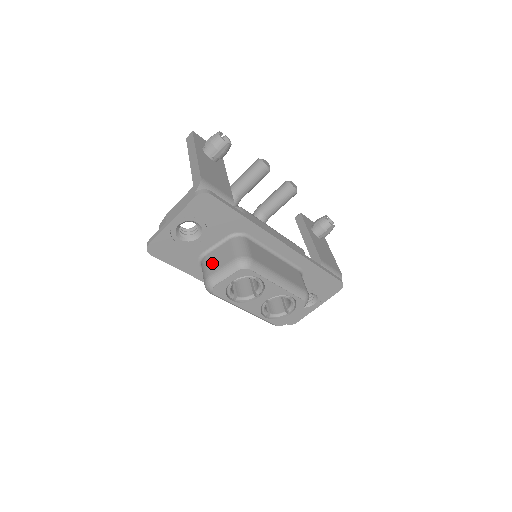
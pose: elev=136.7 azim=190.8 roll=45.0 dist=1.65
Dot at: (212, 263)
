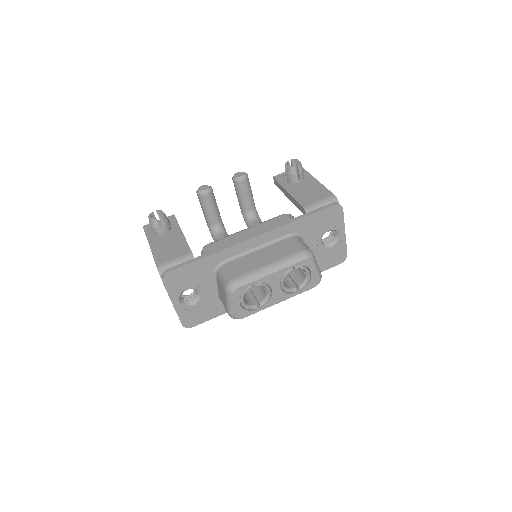
Dot at: (222, 301)
